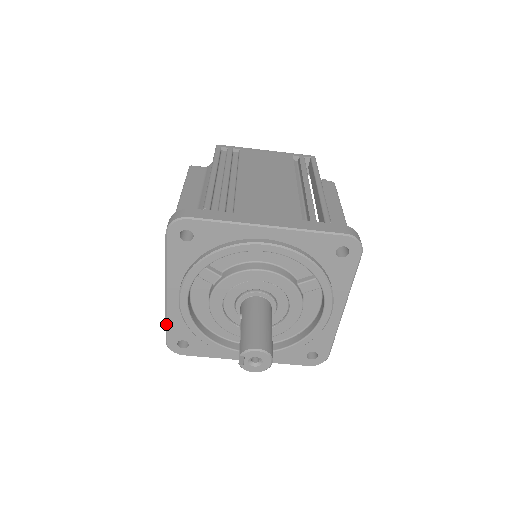
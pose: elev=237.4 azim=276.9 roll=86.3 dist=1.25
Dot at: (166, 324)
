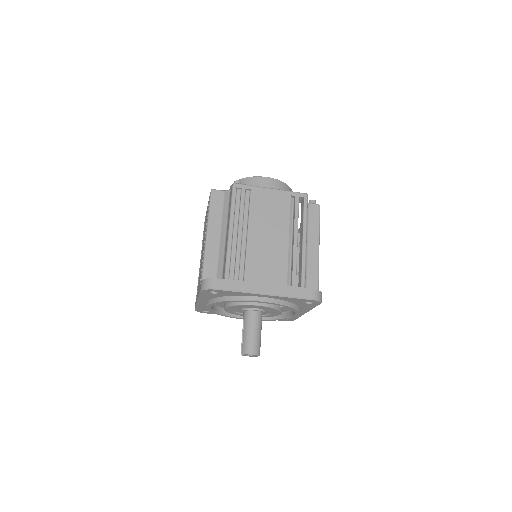
Dot at: (196, 307)
